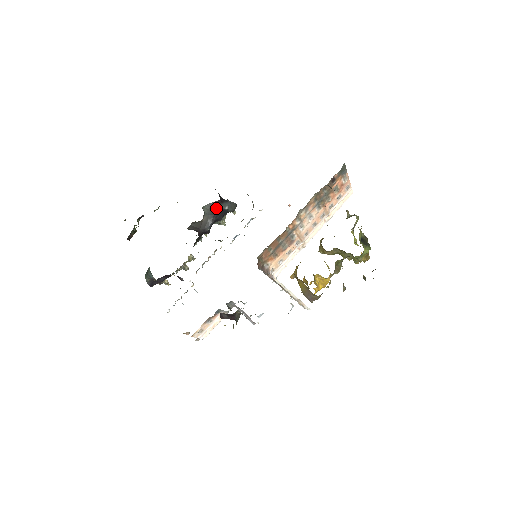
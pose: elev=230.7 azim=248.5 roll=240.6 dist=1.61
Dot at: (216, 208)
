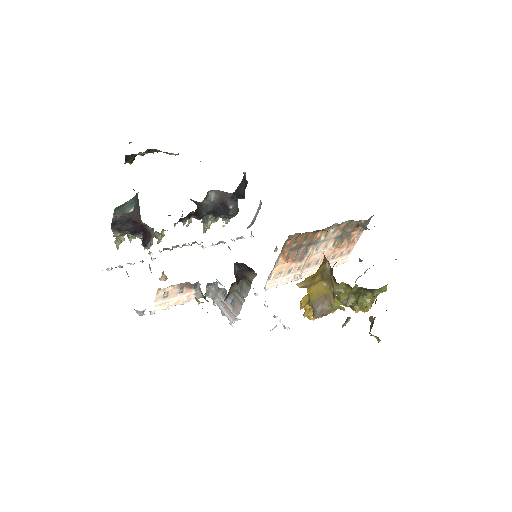
Dot at: (223, 199)
